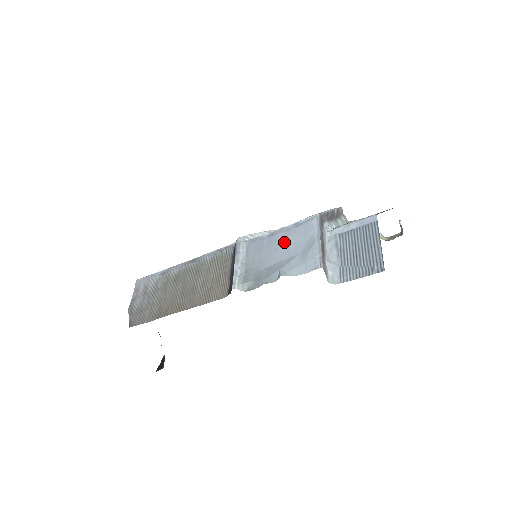
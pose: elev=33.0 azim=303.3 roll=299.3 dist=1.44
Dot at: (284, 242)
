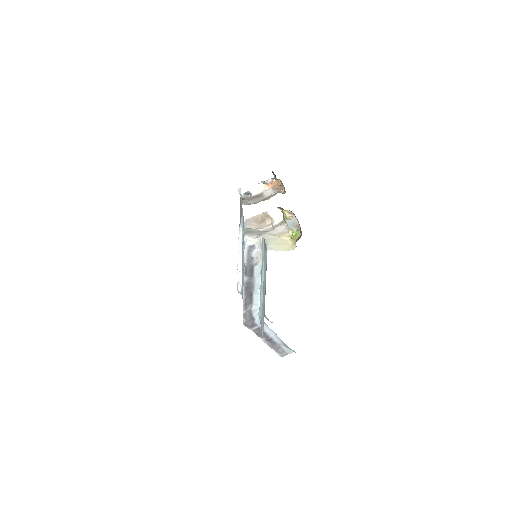
Dot at: occluded
